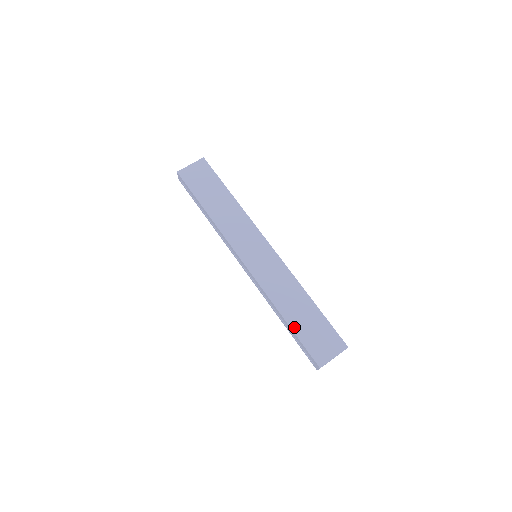
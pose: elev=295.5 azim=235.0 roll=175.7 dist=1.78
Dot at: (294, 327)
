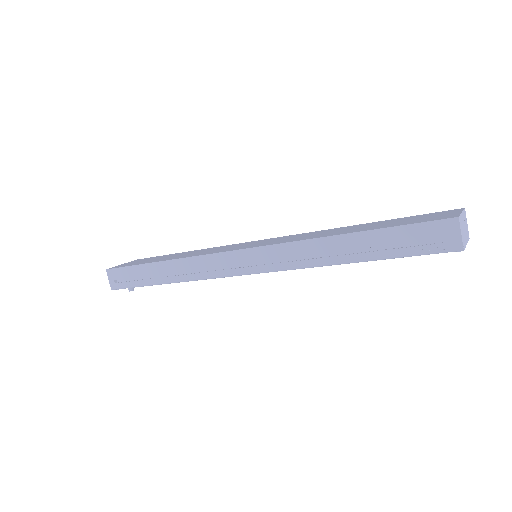
Dot at: (370, 229)
